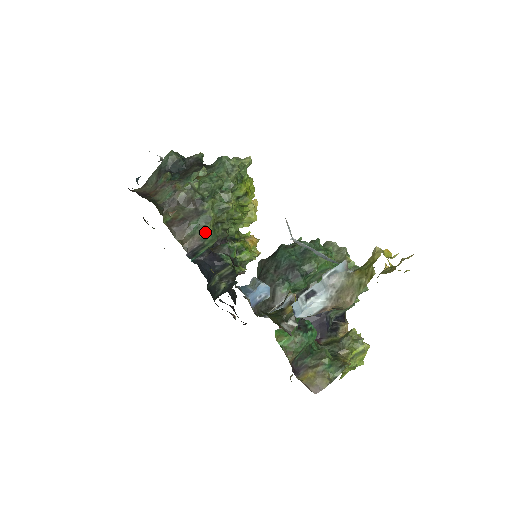
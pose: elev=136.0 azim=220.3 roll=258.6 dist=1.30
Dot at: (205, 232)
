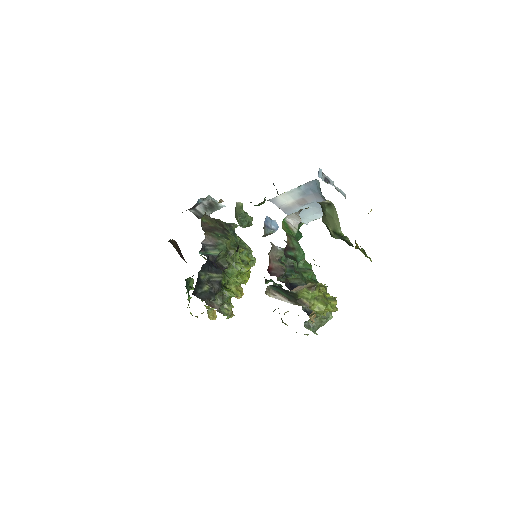
Dot at: (222, 241)
